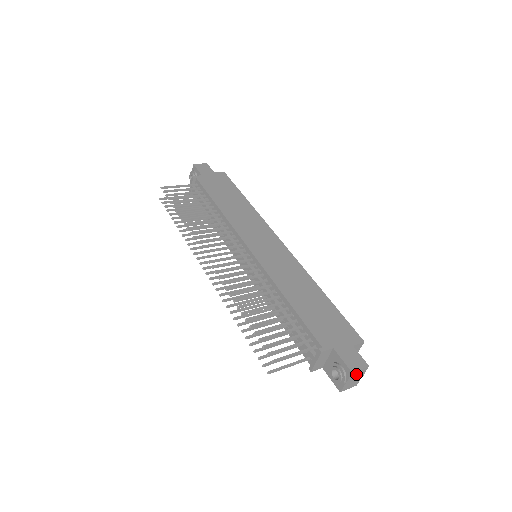
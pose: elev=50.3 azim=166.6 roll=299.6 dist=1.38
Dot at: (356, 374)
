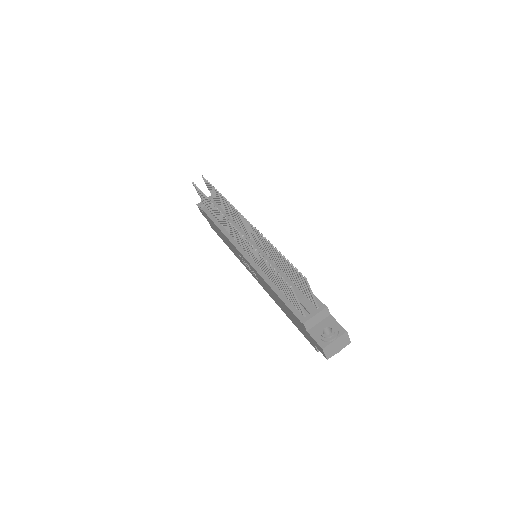
Dot at: (343, 339)
